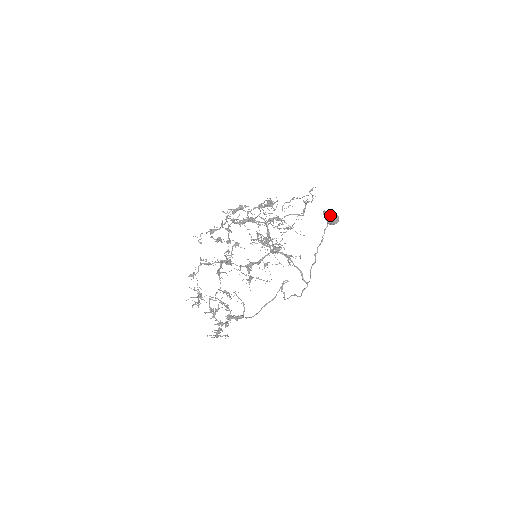
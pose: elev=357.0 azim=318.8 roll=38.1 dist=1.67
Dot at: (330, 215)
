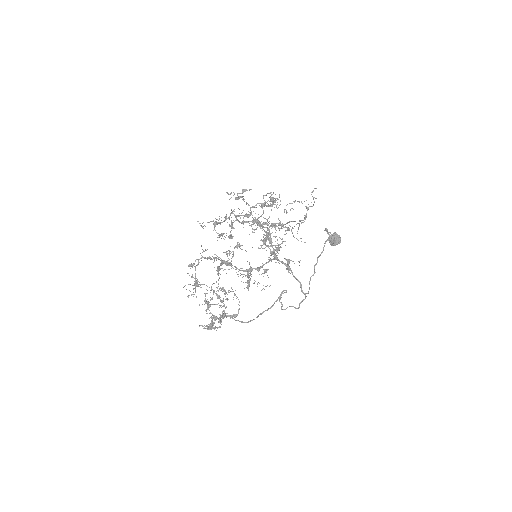
Dot at: (332, 235)
